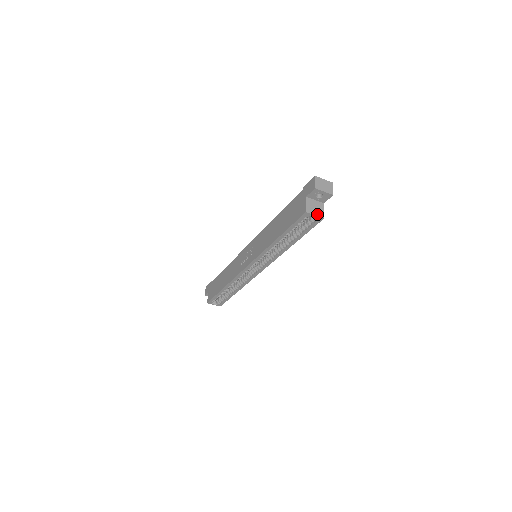
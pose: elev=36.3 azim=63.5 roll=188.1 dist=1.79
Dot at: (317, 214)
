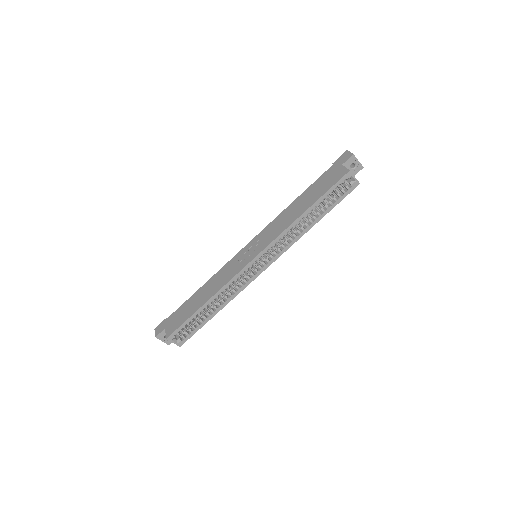
Dot at: (355, 178)
